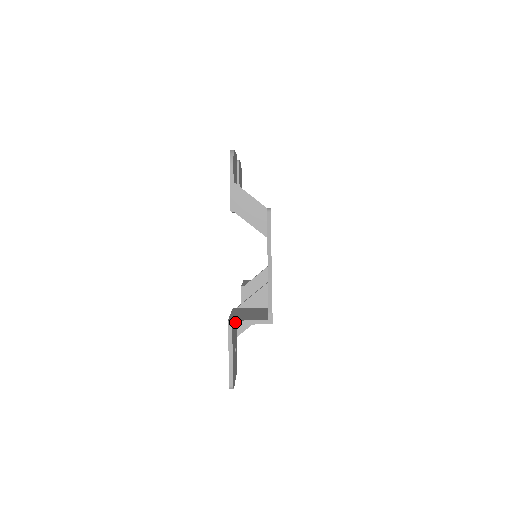
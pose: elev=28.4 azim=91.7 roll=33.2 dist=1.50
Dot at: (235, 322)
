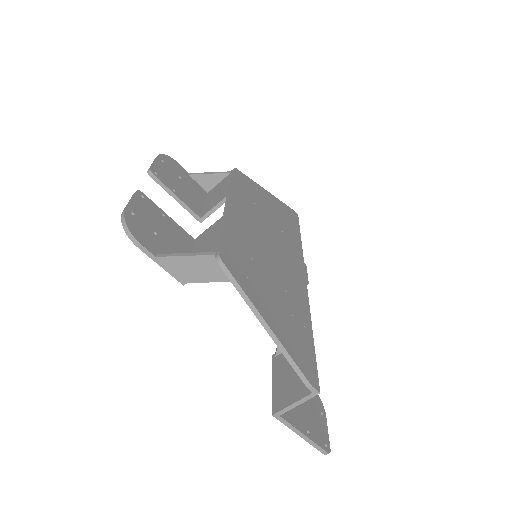
Dot at: (280, 412)
